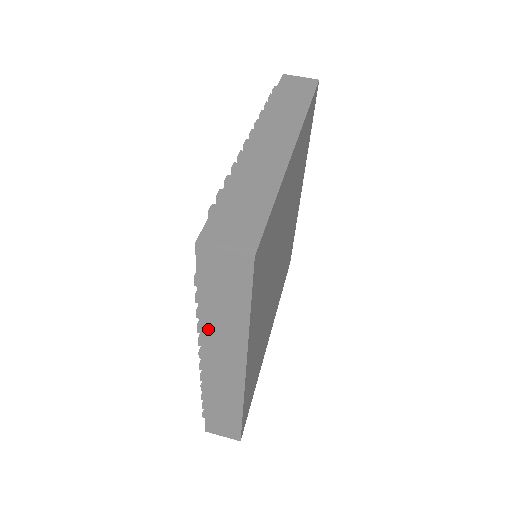
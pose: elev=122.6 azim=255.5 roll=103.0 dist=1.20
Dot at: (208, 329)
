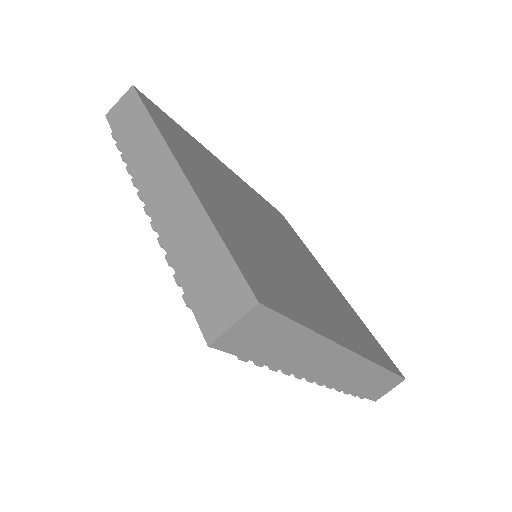
Dot at: occluded
